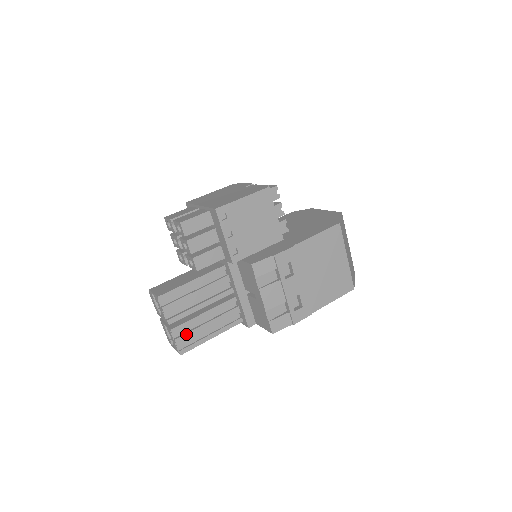
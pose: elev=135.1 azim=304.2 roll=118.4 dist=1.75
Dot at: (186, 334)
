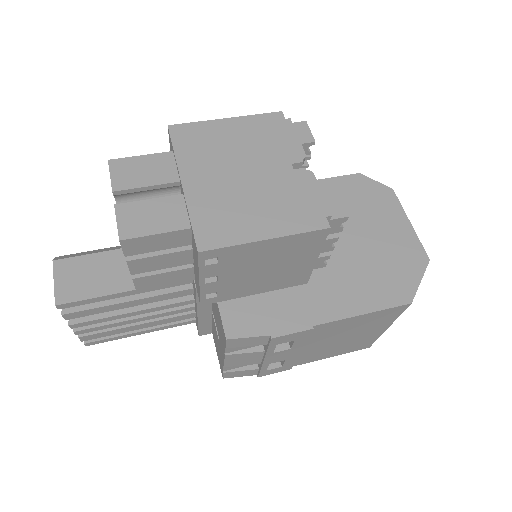
Dot at: (99, 333)
